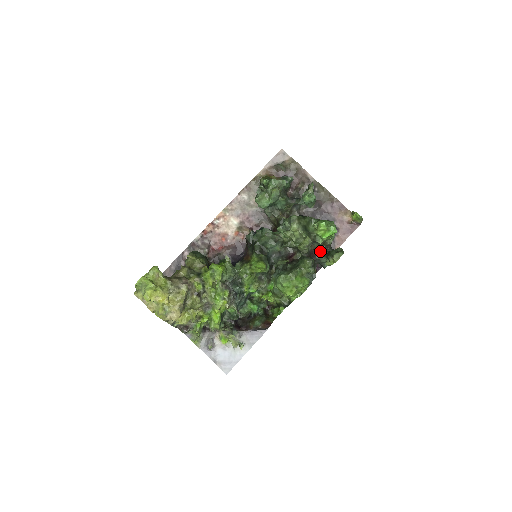
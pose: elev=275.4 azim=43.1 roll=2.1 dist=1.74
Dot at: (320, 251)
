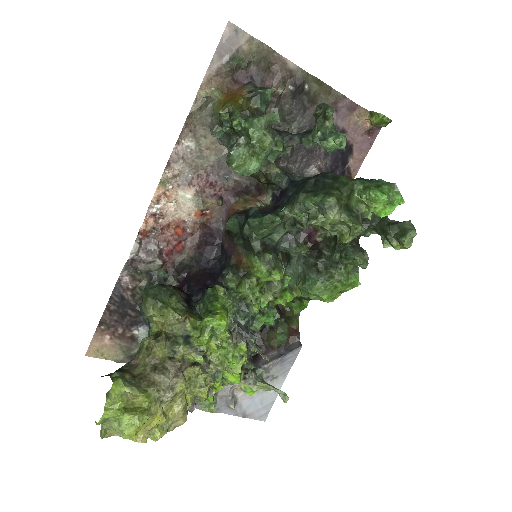
Dot at: occluded
